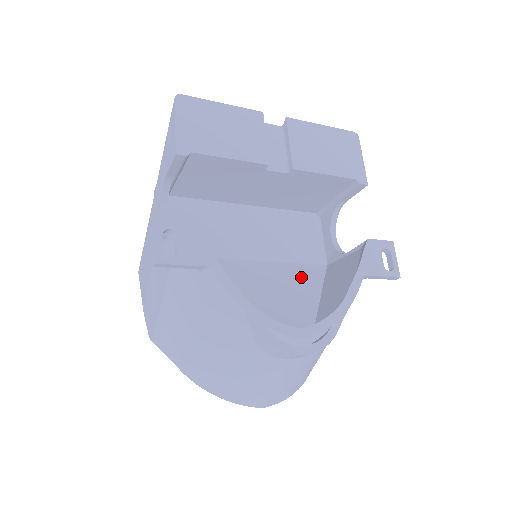
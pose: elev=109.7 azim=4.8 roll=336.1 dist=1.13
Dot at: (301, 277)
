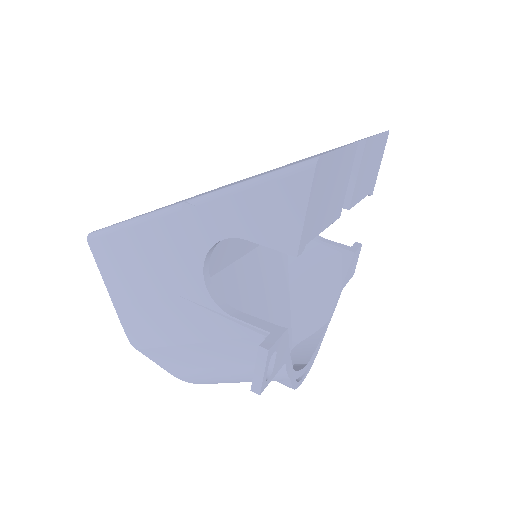
Dot at: (276, 260)
